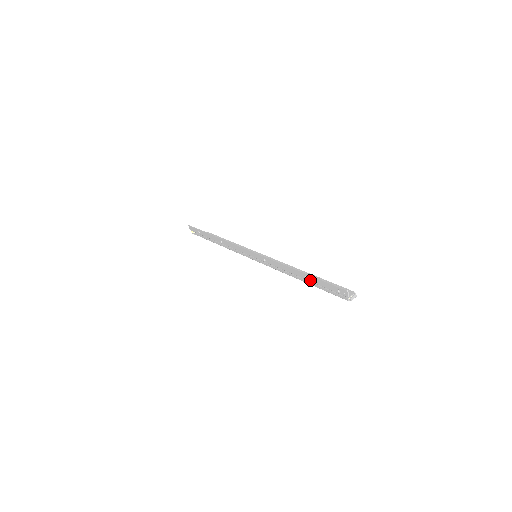
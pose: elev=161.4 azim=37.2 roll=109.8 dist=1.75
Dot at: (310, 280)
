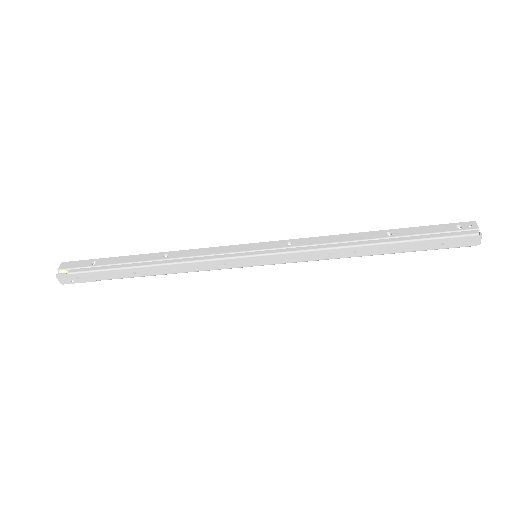
Dot at: (398, 234)
